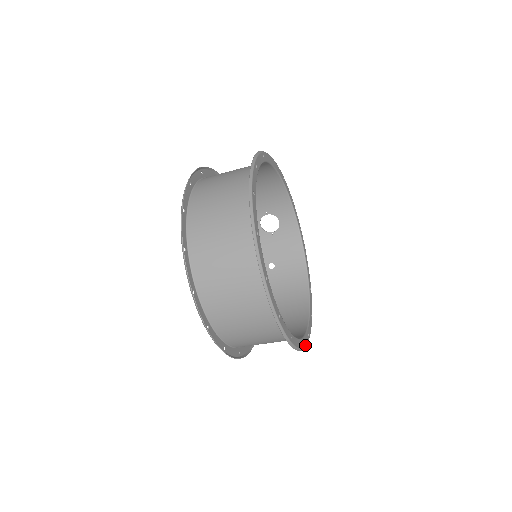
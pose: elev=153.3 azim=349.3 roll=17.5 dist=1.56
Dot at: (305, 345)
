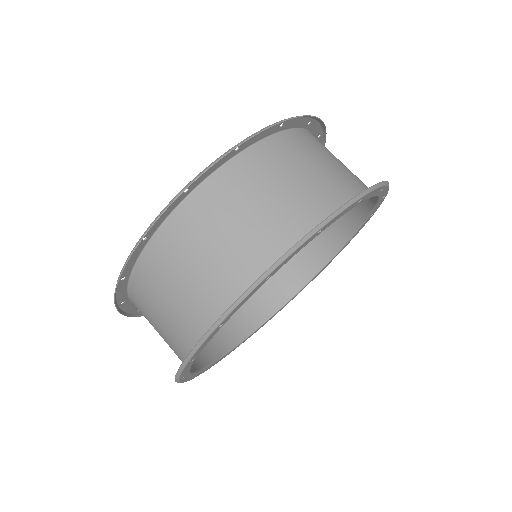
Dot at: (249, 337)
